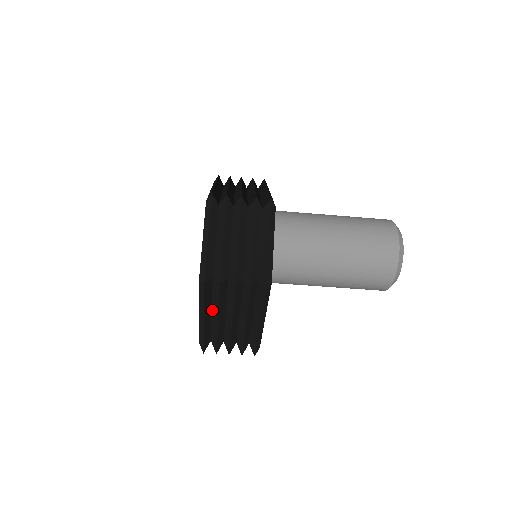
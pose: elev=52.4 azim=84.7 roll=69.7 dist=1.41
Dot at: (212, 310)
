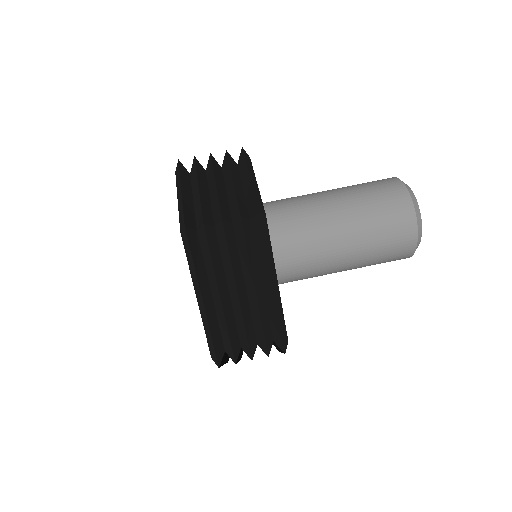
Dot at: (211, 289)
